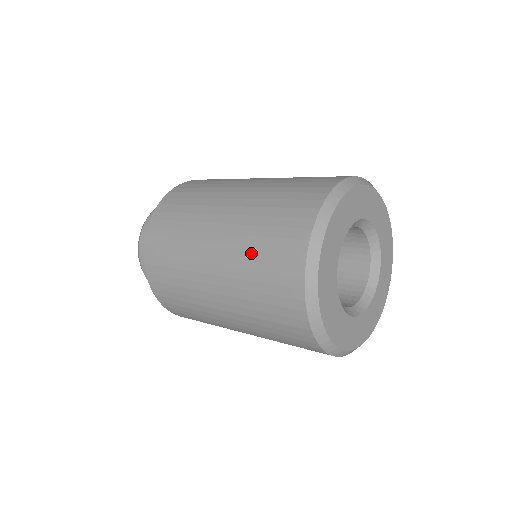
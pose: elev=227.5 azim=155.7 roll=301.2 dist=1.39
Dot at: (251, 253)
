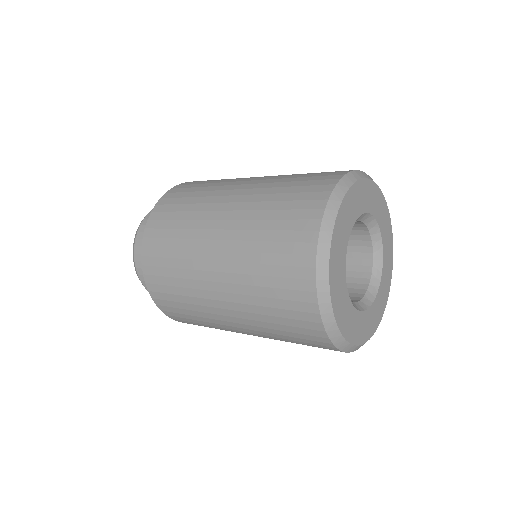
Dot at: (267, 319)
